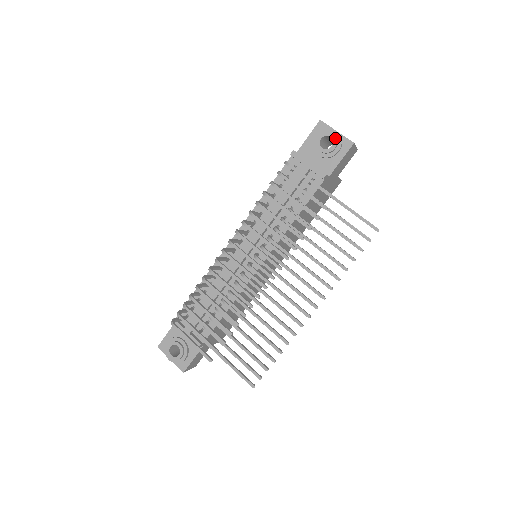
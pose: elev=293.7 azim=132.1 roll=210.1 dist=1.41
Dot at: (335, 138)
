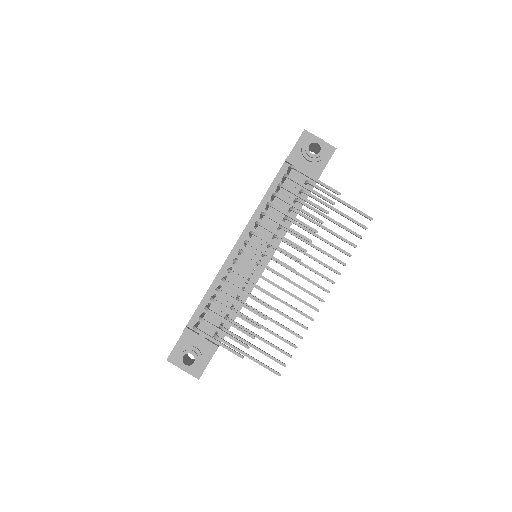
Dot at: (322, 144)
